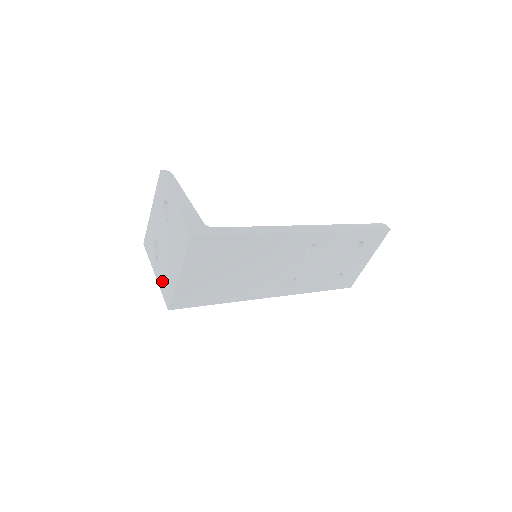
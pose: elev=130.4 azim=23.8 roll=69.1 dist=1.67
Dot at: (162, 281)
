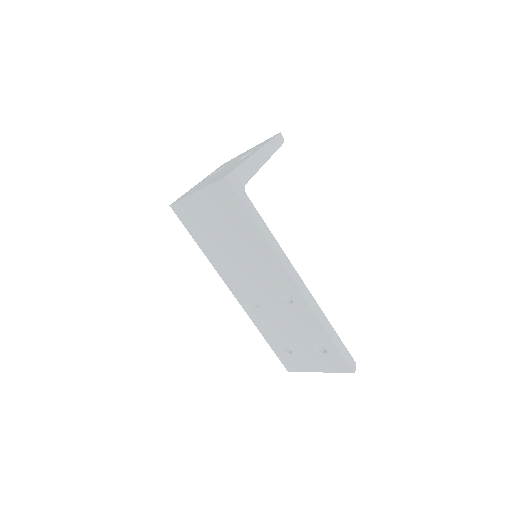
Dot at: (192, 189)
